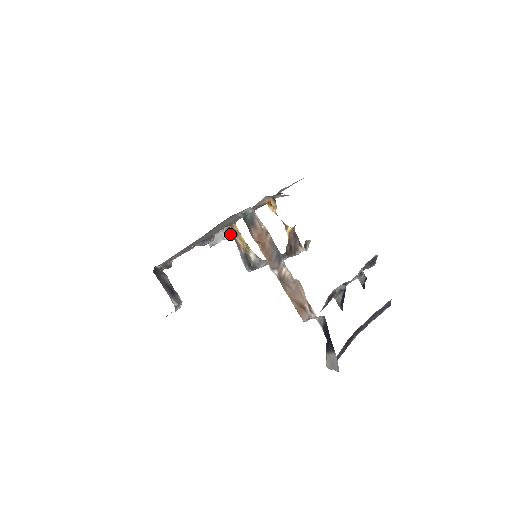
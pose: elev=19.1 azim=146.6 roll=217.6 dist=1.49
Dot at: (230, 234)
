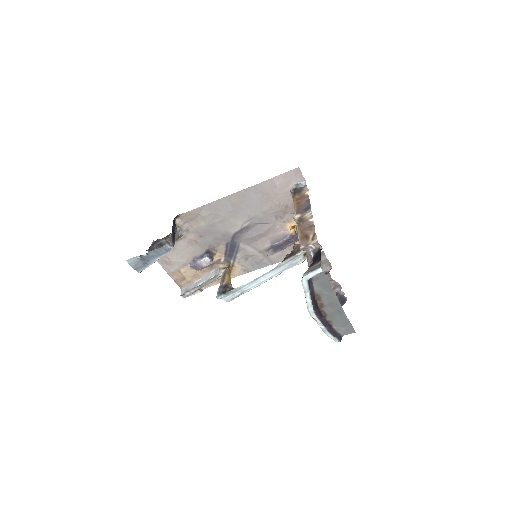
Dot at: (221, 273)
